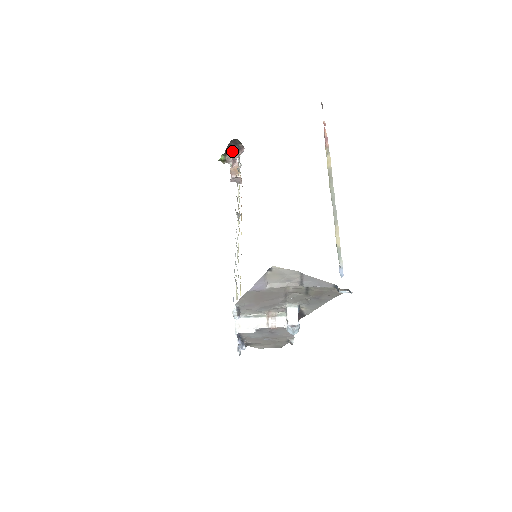
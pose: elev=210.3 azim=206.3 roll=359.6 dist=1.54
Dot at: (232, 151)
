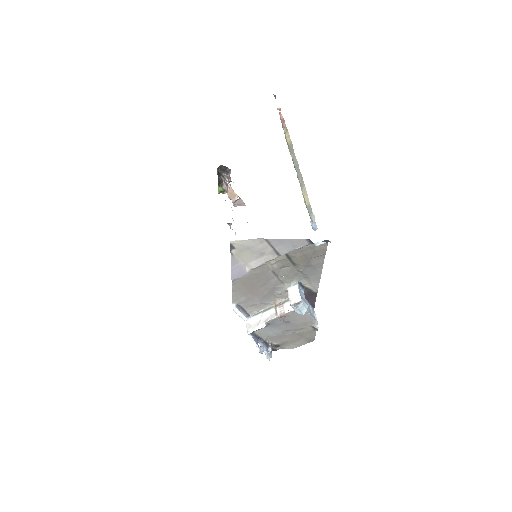
Dot at: (218, 176)
